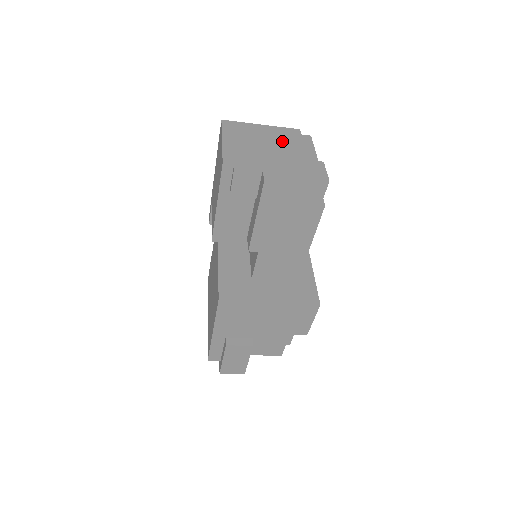
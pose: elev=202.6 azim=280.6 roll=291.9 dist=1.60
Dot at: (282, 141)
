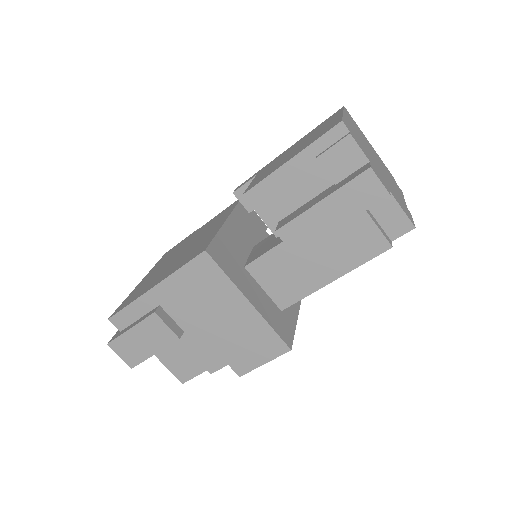
Dot at: (384, 168)
